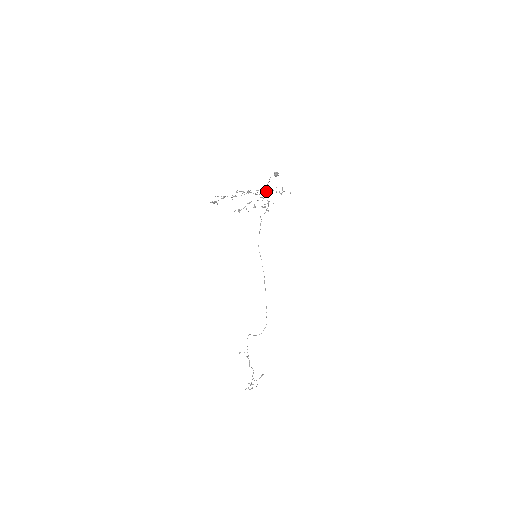
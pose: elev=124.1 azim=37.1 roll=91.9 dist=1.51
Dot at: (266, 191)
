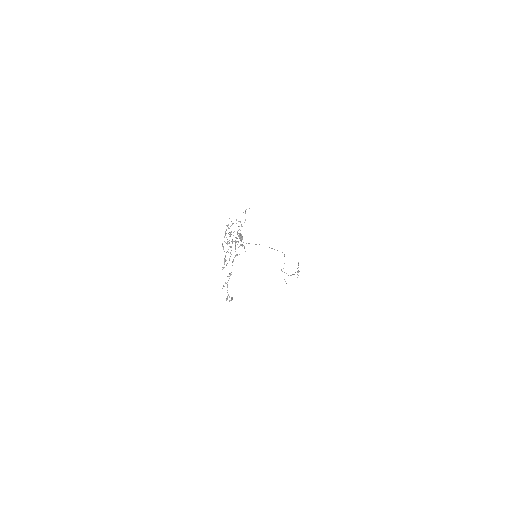
Dot at: (235, 240)
